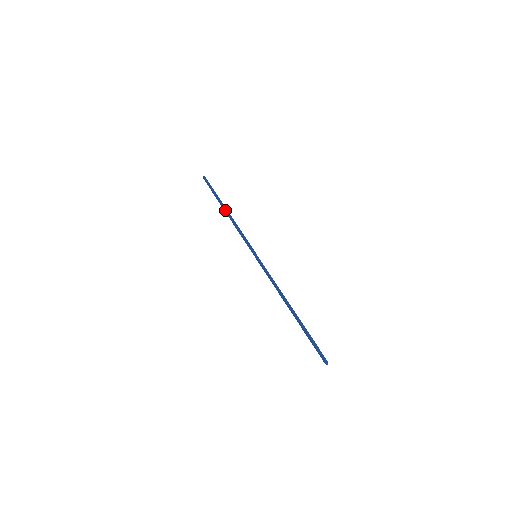
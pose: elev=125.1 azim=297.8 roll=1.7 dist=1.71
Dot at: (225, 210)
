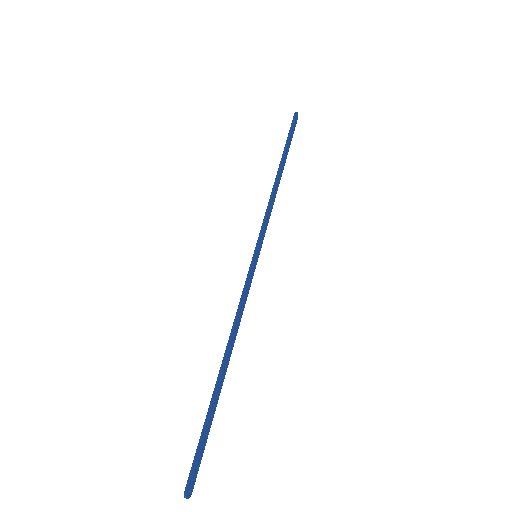
Dot at: (278, 170)
